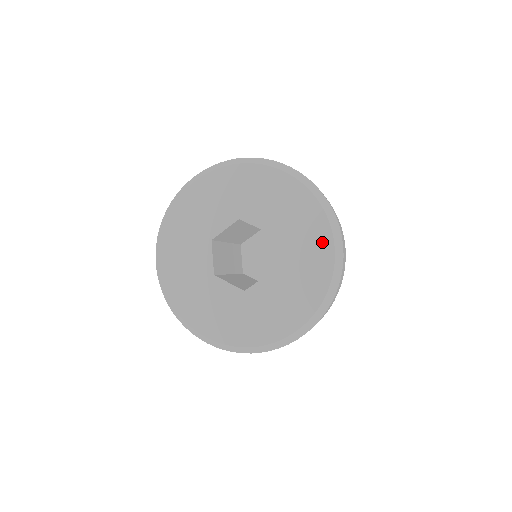
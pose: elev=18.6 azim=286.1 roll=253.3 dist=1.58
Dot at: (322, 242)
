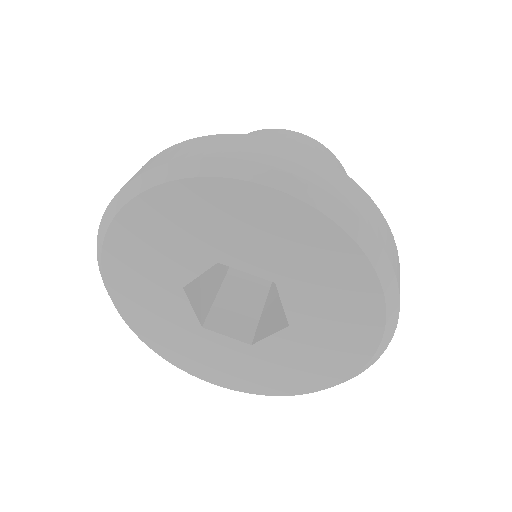
Dot at: (363, 296)
